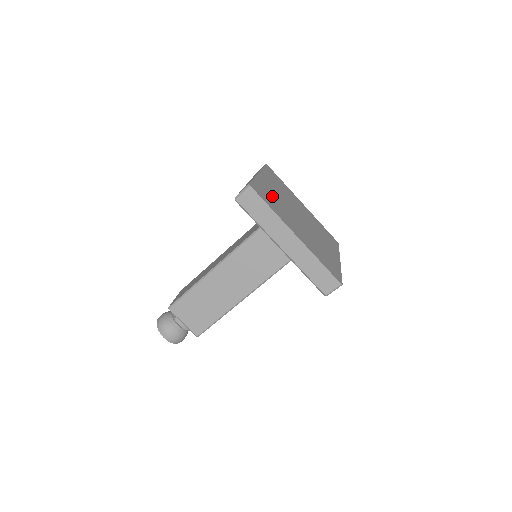
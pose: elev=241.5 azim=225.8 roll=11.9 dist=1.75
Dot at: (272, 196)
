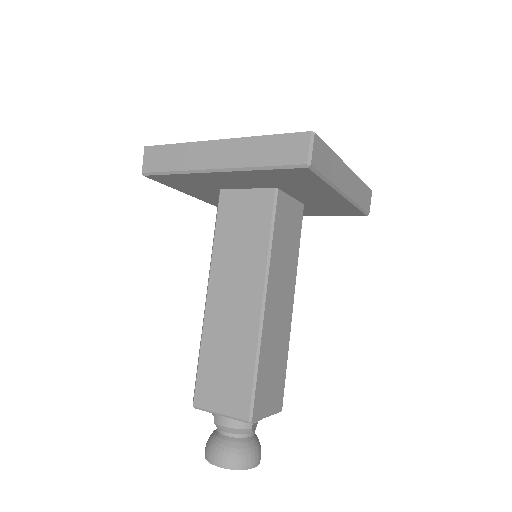
Dot at: occluded
